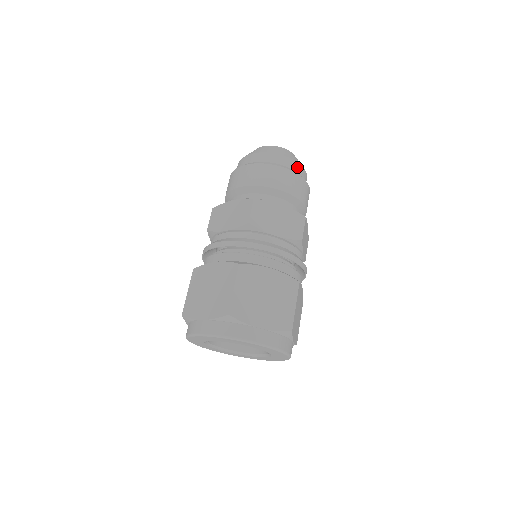
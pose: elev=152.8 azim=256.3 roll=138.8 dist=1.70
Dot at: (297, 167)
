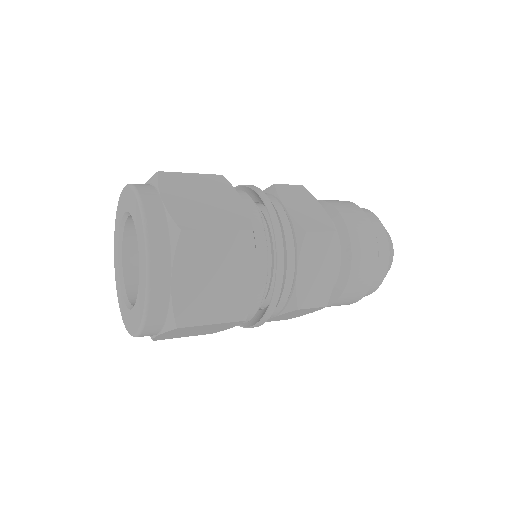
Dot at: (380, 232)
